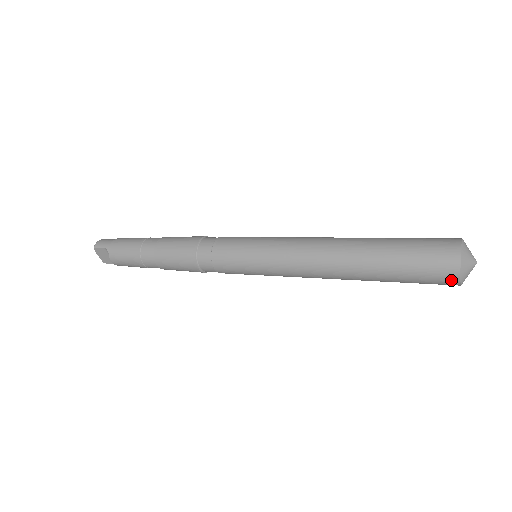
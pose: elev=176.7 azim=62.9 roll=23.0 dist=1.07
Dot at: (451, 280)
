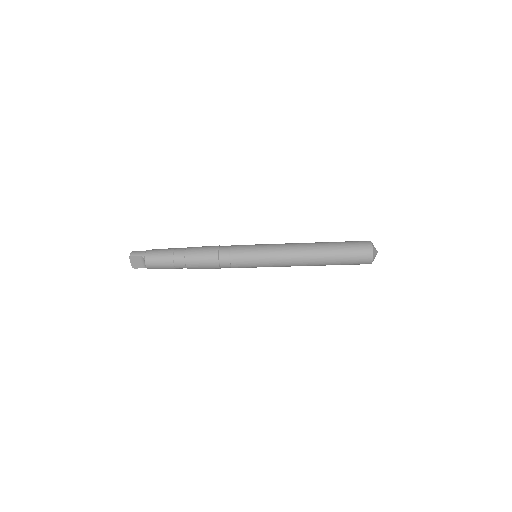
Dot at: (368, 261)
